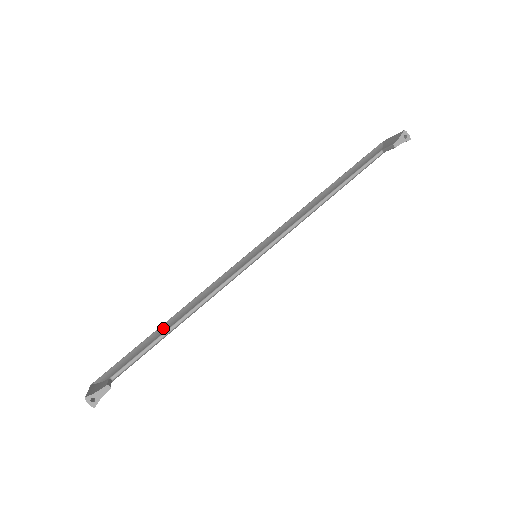
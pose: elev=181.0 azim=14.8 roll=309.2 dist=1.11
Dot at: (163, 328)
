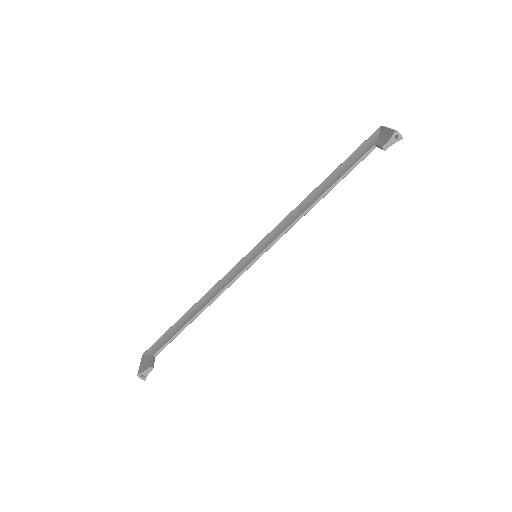
Dot at: (187, 316)
